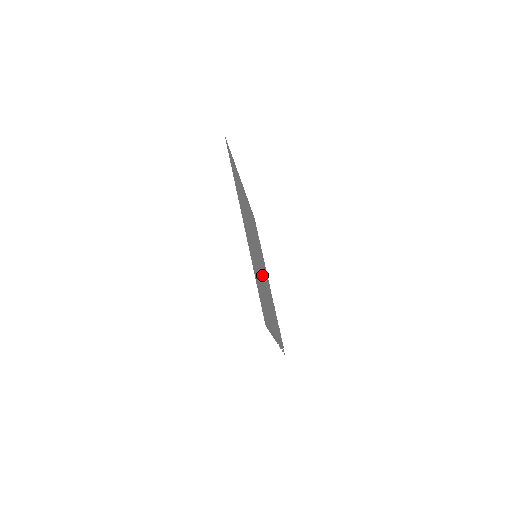
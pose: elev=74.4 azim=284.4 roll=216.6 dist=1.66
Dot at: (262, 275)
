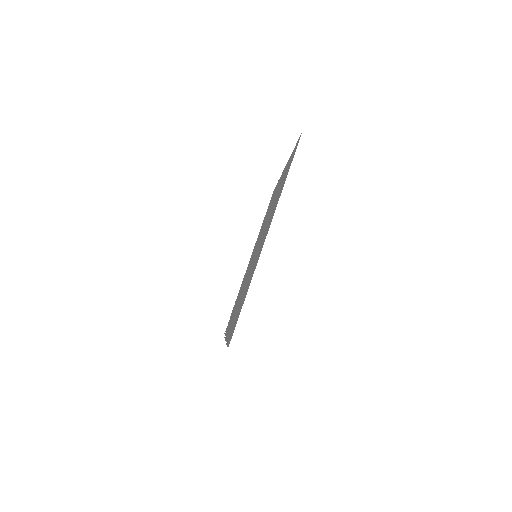
Dot at: occluded
